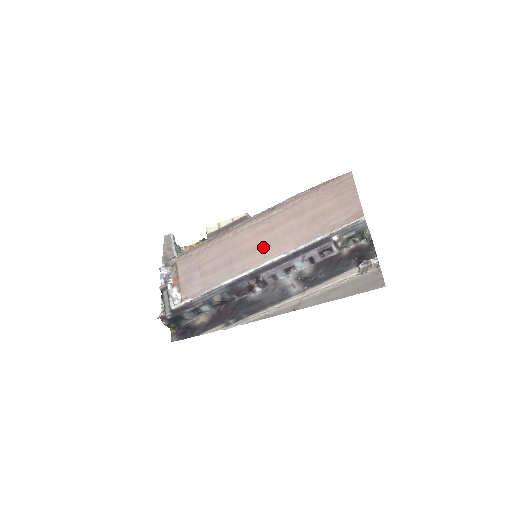
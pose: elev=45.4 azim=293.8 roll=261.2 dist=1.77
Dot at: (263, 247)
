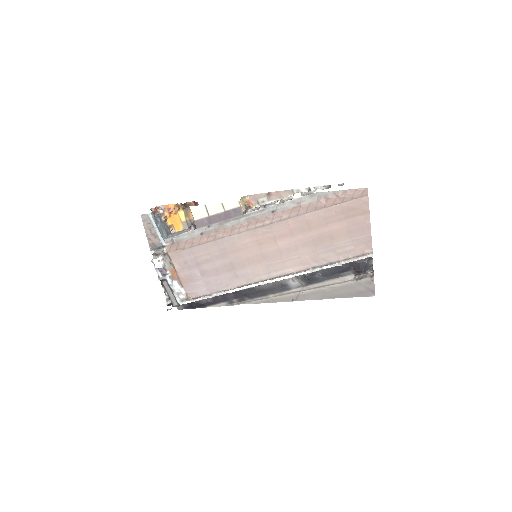
Dot at: (266, 259)
